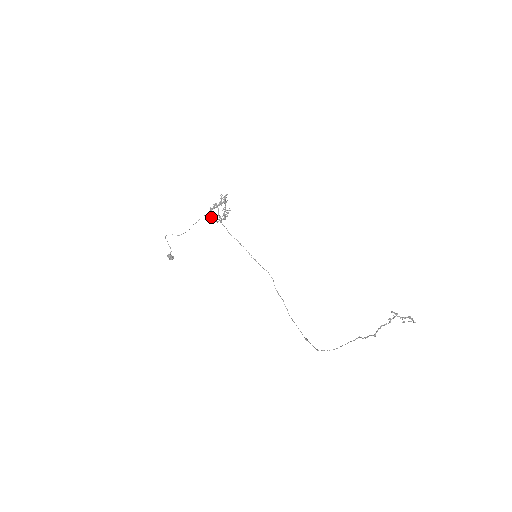
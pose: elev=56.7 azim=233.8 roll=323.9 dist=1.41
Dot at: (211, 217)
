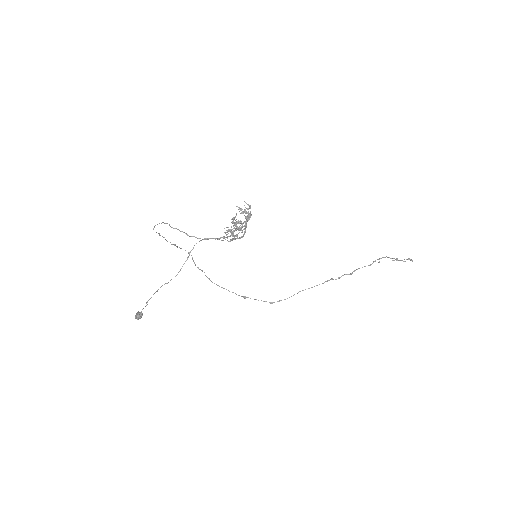
Dot at: (220, 238)
